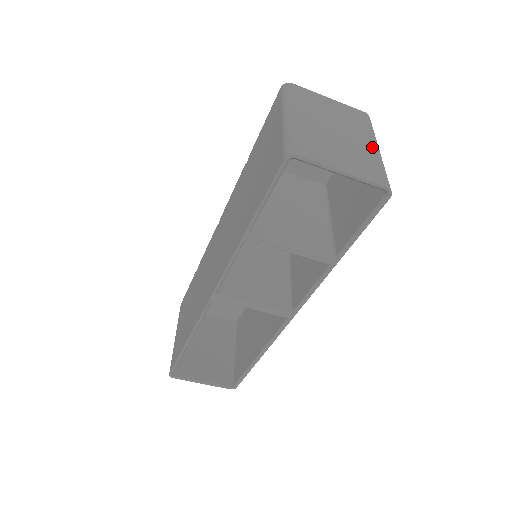
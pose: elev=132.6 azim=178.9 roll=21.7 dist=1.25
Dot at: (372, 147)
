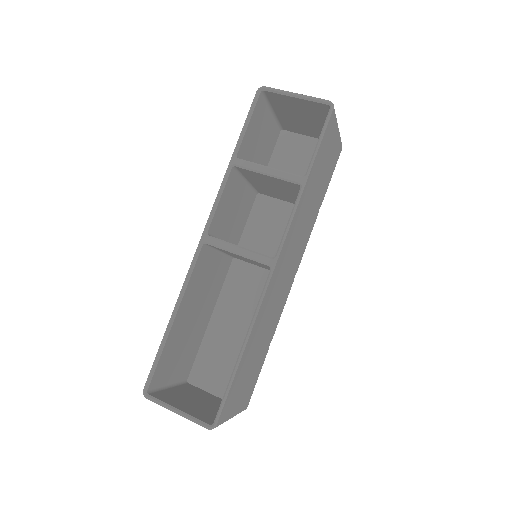
Dot at: occluded
